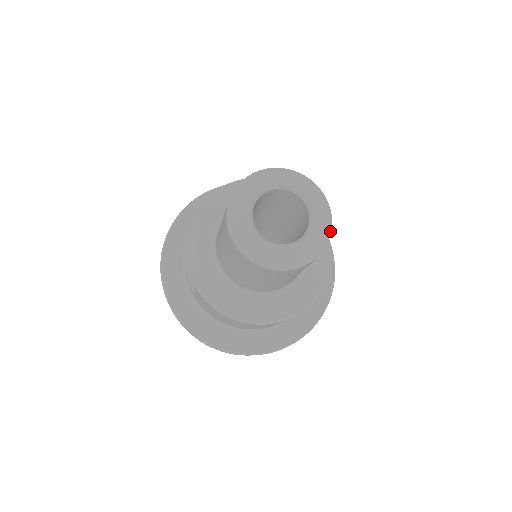
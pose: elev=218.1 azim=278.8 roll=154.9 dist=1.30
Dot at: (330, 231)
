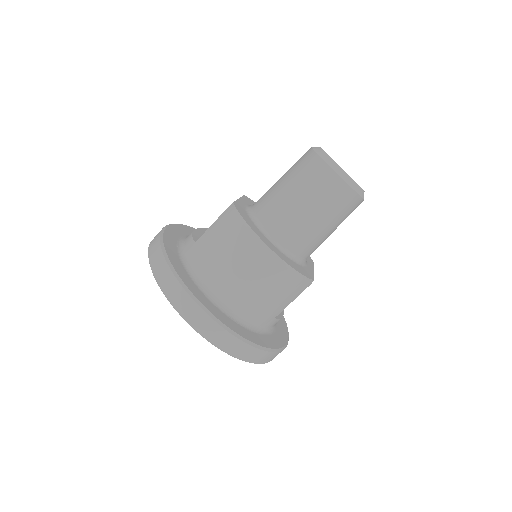
Dot at: occluded
